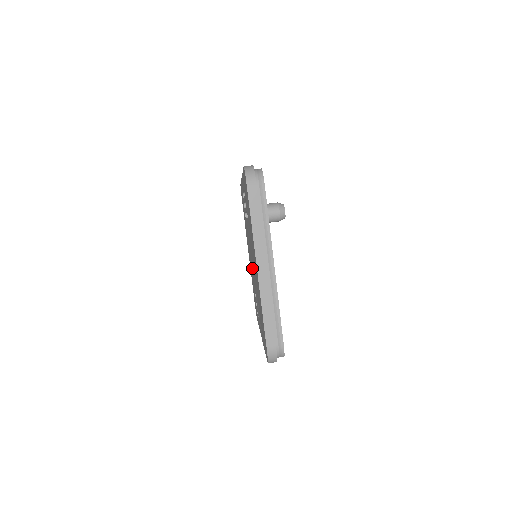
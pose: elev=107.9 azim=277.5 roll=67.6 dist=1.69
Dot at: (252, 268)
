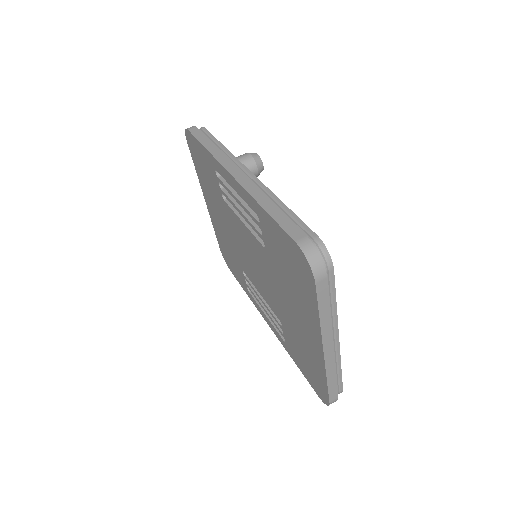
Dot at: (247, 262)
